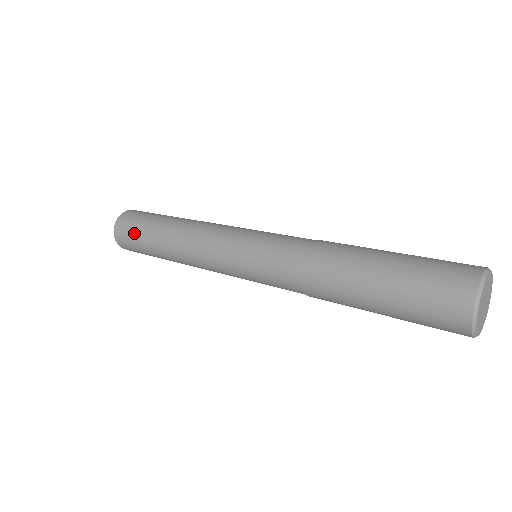
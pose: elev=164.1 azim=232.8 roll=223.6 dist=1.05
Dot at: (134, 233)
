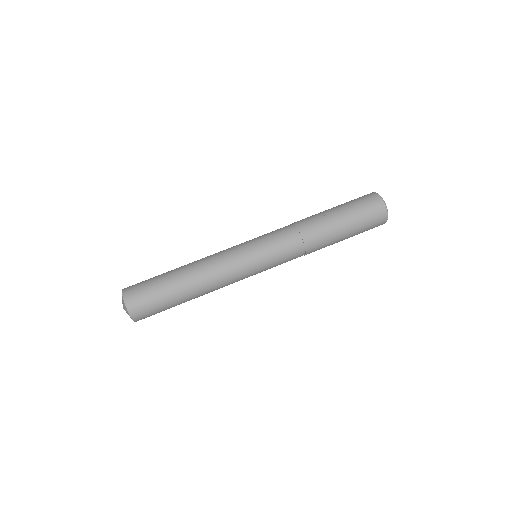
Dot at: occluded
